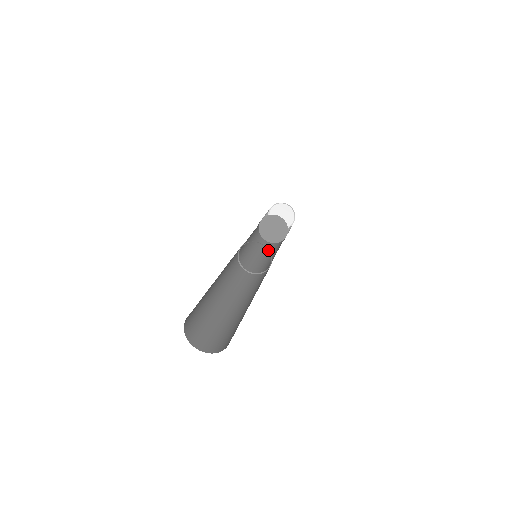
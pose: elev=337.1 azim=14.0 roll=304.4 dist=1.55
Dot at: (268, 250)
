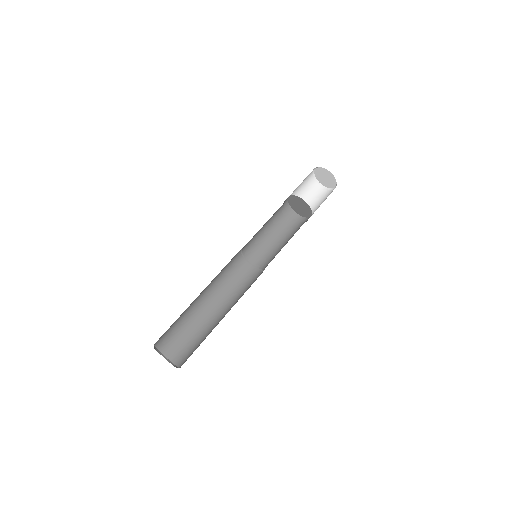
Dot at: (290, 231)
